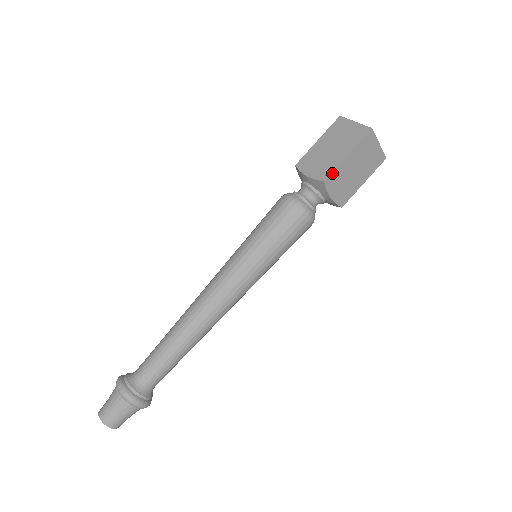
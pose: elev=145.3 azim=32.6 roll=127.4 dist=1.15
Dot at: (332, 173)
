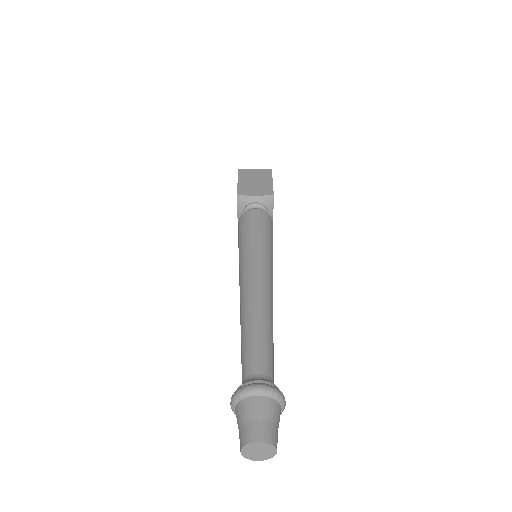
Dot at: occluded
